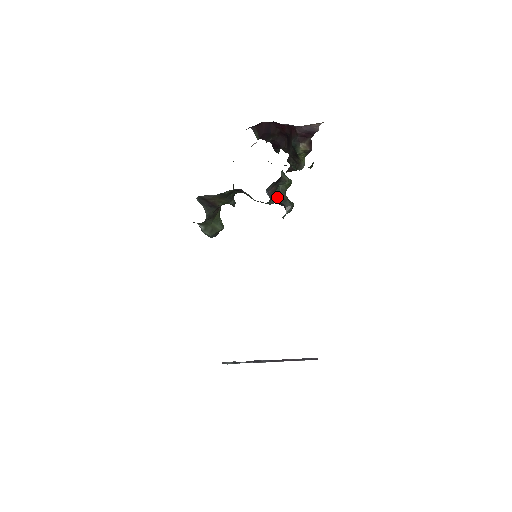
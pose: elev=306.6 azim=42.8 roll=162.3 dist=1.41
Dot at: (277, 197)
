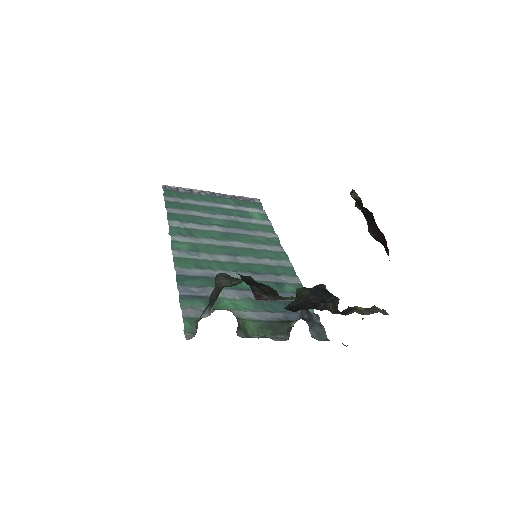
Dot at: occluded
